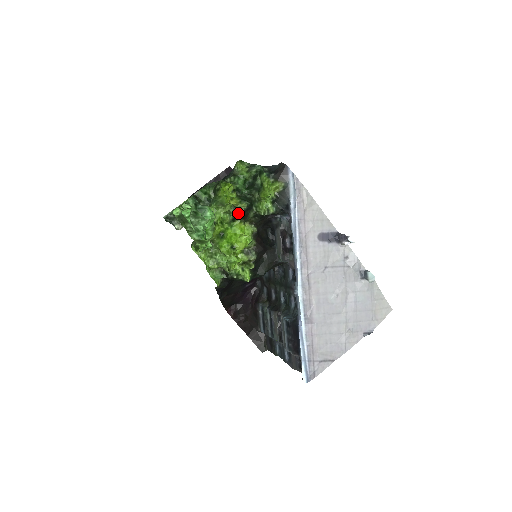
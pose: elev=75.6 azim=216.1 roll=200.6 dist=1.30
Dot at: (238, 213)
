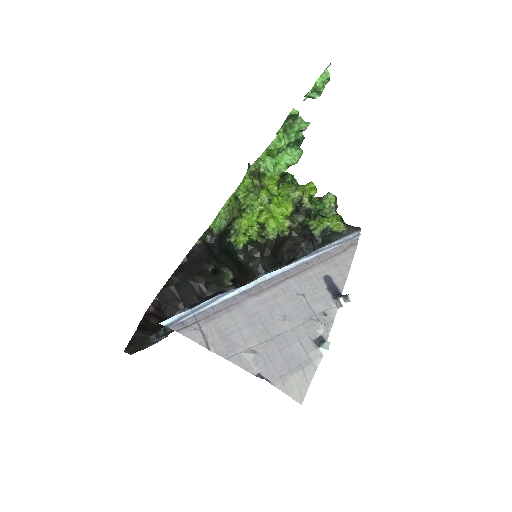
Dot at: (297, 205)
